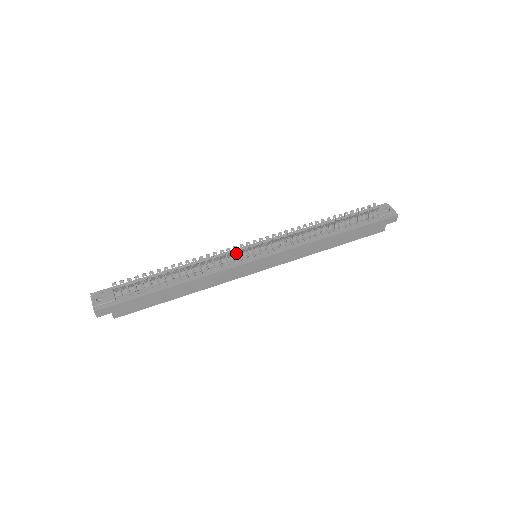
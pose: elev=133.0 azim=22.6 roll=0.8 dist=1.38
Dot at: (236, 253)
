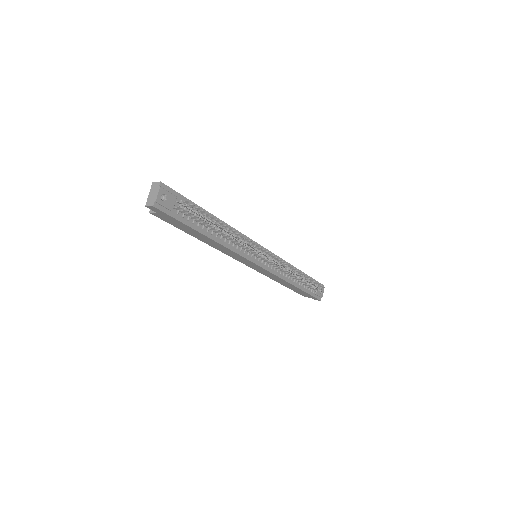
Dot at: (254, 248)
